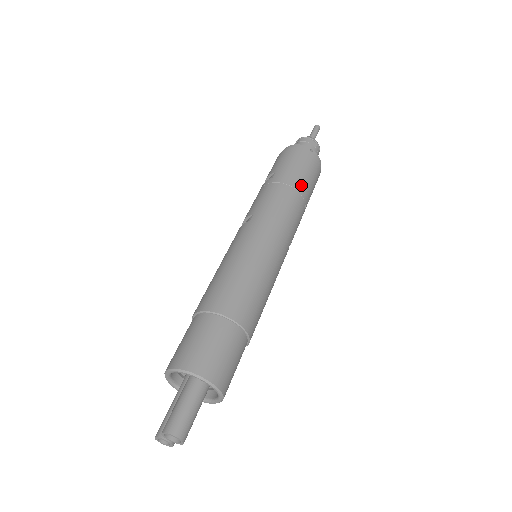
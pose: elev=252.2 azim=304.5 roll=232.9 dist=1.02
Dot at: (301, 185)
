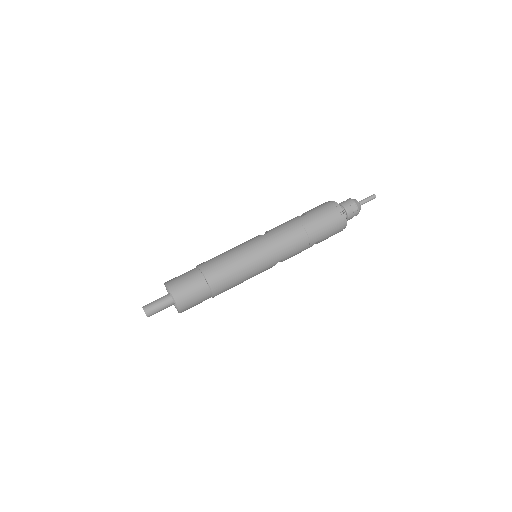
Dot at: (313, 231)
